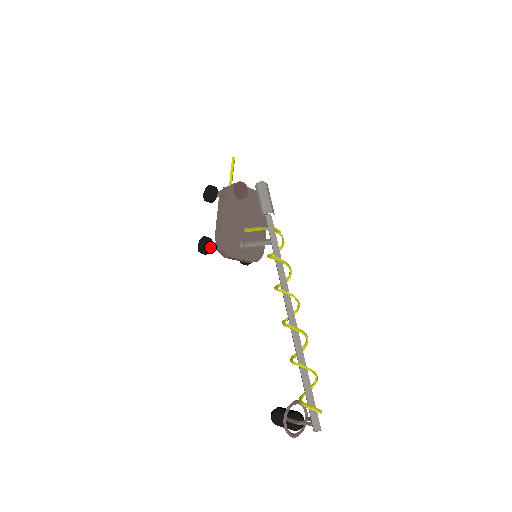
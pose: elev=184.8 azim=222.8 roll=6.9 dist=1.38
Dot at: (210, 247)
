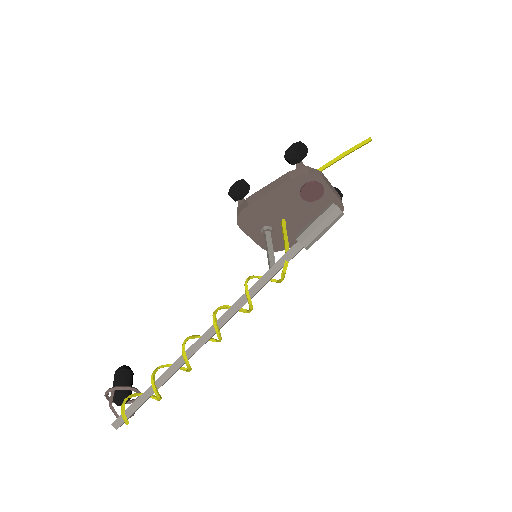
Dot at: (238, 198)
